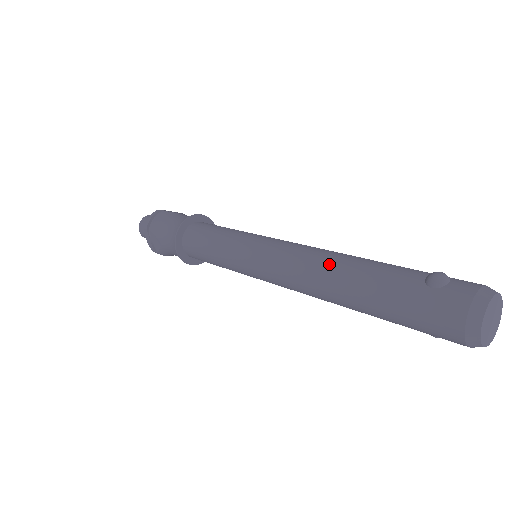
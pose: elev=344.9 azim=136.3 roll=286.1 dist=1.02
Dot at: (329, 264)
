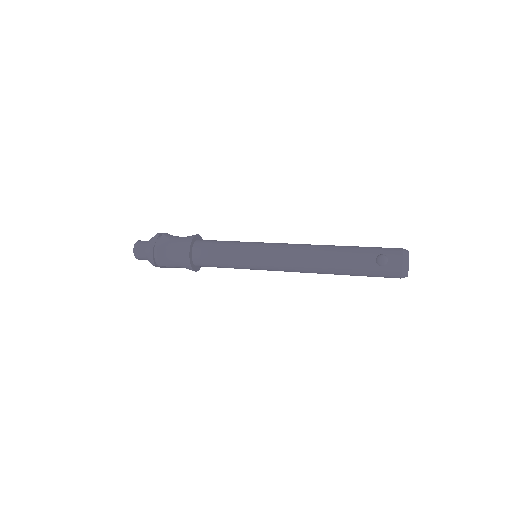
Dot at: (320, 264)
